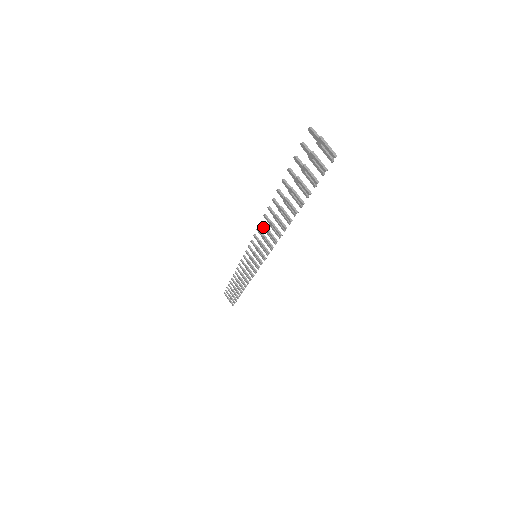
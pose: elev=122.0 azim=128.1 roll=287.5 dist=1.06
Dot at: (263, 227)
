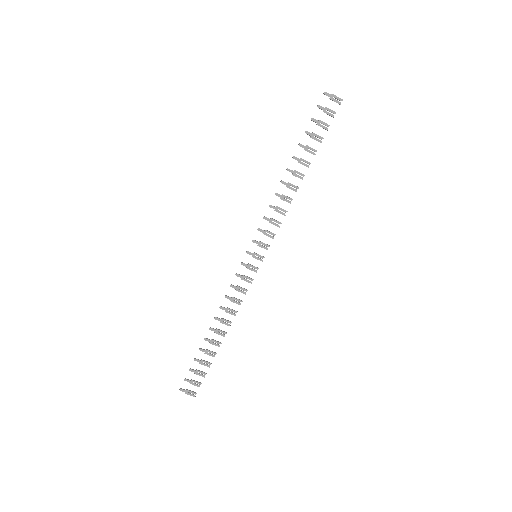
Dot at: (273, 208)
